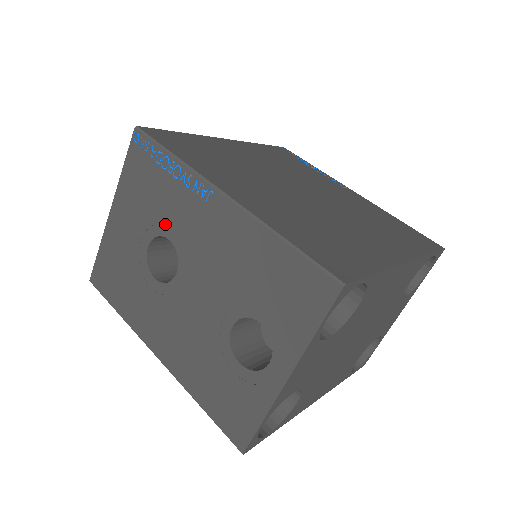
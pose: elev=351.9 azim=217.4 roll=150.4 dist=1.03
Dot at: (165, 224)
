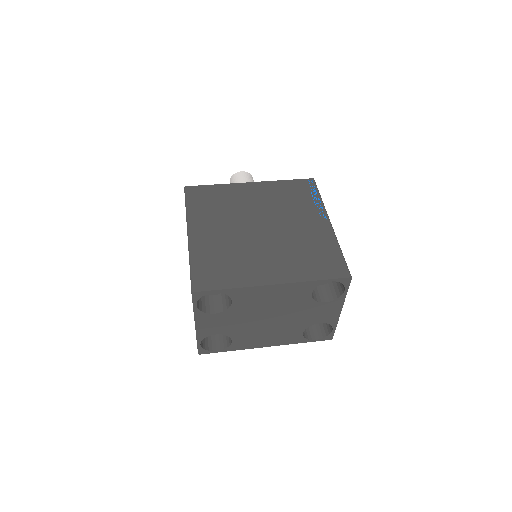
Dot at: occluded
